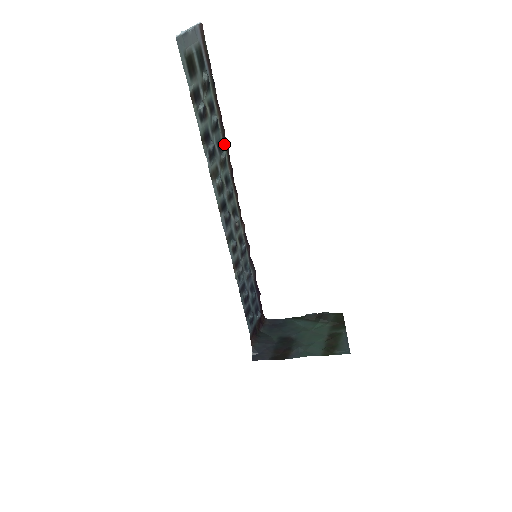
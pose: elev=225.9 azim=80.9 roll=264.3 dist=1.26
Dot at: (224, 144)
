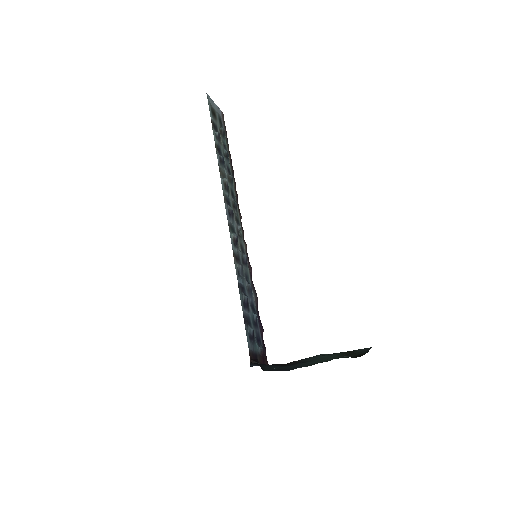
Dot at: (232, 175)
